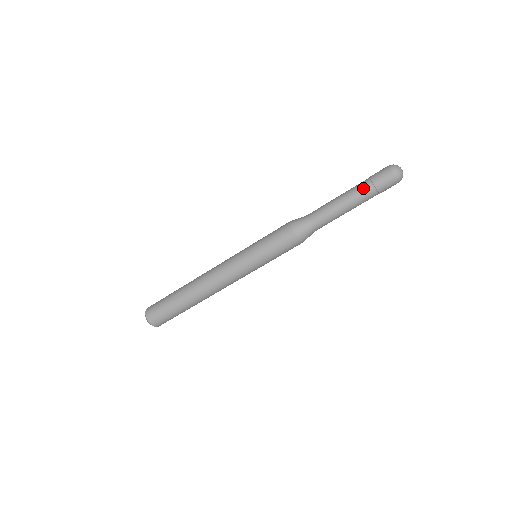
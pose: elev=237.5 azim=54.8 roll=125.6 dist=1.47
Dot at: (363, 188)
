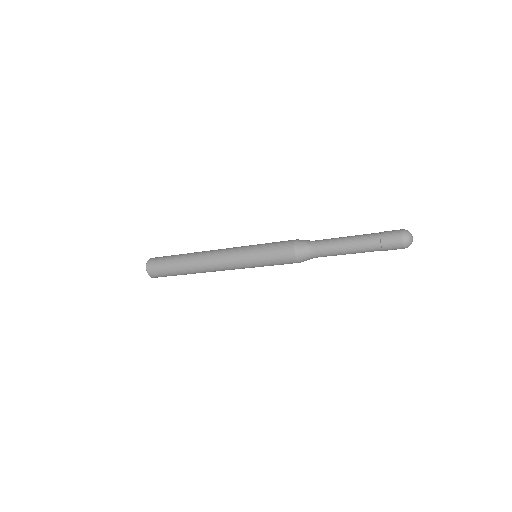
Dot at: (370, 238)
